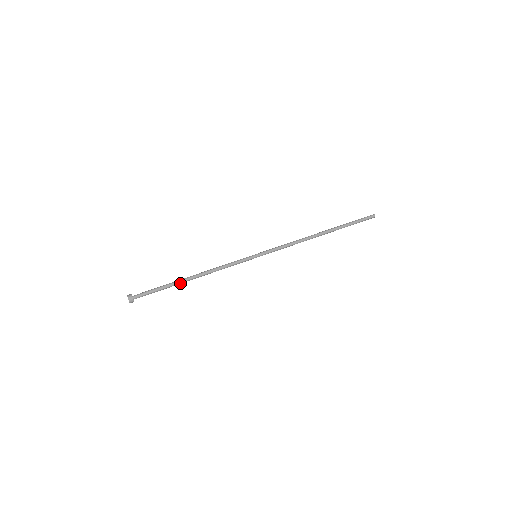
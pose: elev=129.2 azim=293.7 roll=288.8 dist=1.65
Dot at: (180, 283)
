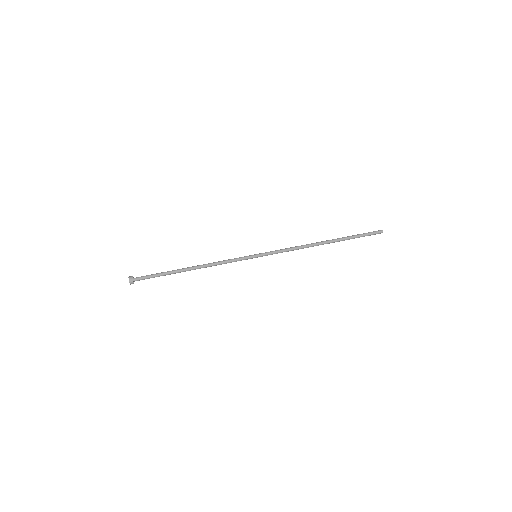
Dot at: (179, 272)
